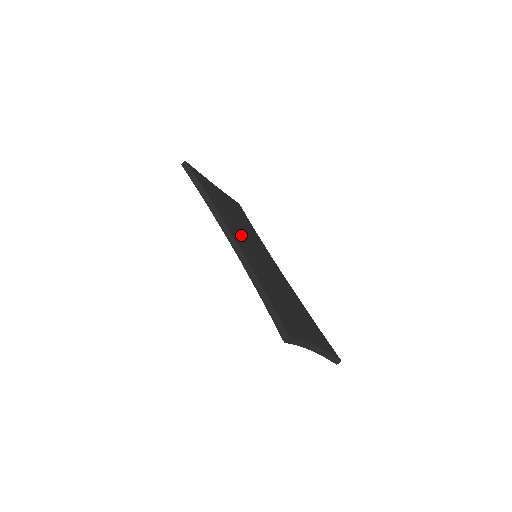
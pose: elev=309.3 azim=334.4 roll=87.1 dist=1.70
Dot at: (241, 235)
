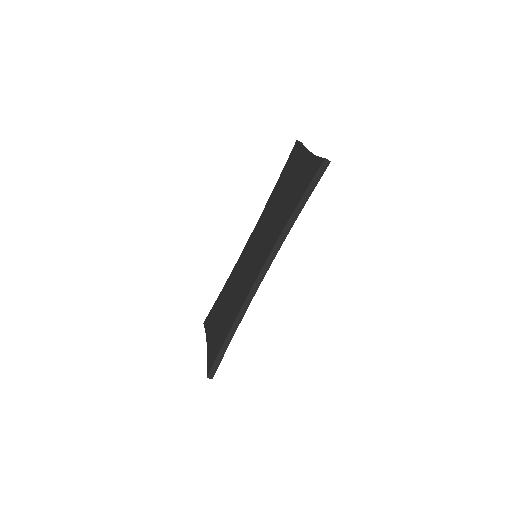
Dot at: occluded
